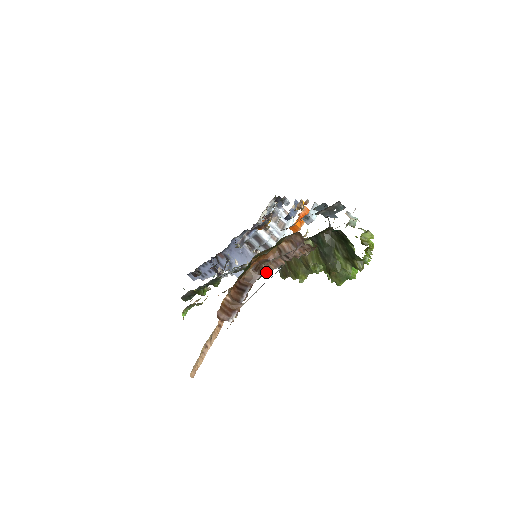
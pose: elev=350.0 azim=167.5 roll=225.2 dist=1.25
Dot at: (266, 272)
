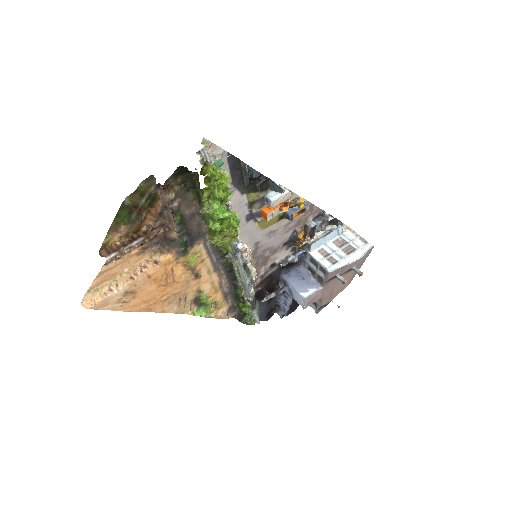
Dot at: (177, 233)
